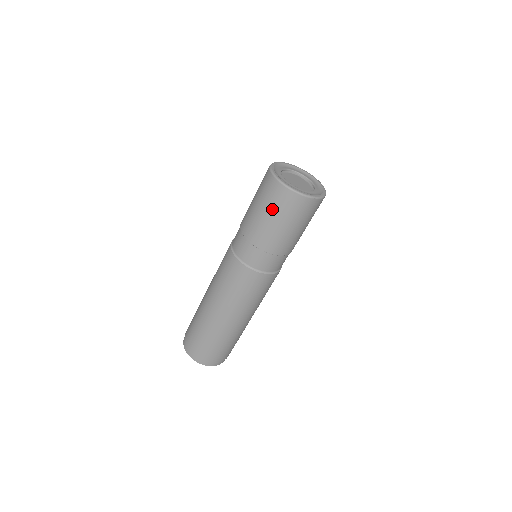
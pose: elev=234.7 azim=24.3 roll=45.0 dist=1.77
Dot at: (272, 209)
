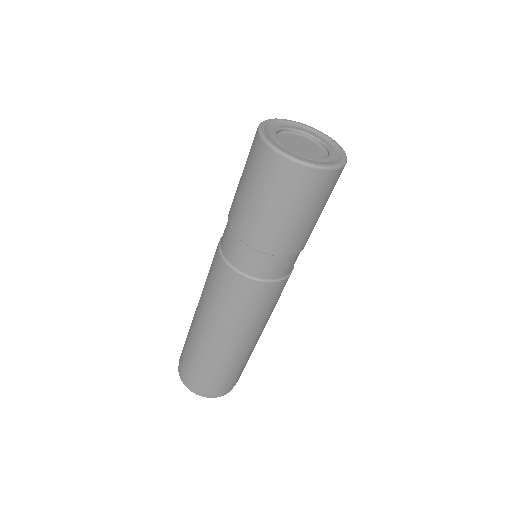
Dot at: (300, 204)
